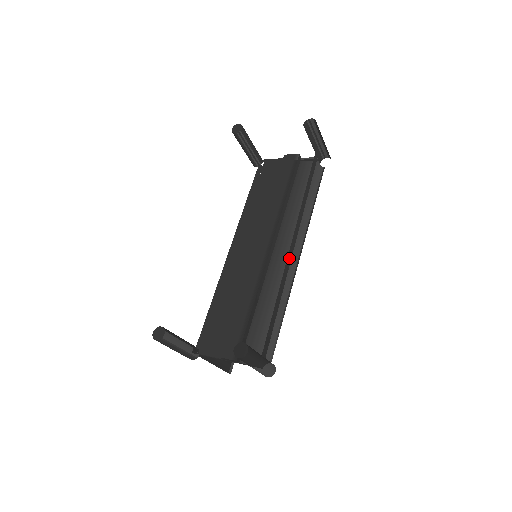
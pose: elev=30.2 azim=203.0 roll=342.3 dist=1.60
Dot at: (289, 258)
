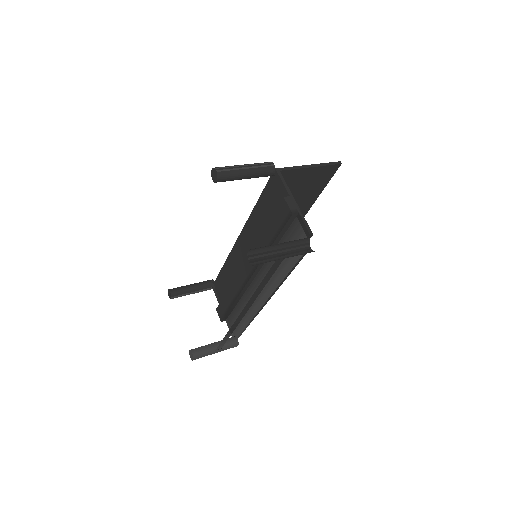
Dot at: (240, 317)
